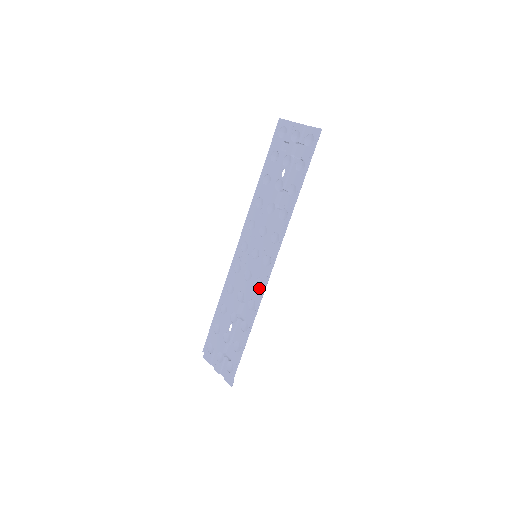
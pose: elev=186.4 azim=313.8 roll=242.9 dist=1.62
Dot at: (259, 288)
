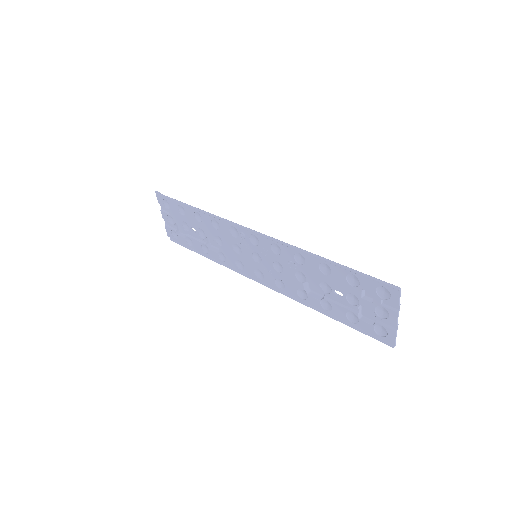
Dot at: (237, 265)
